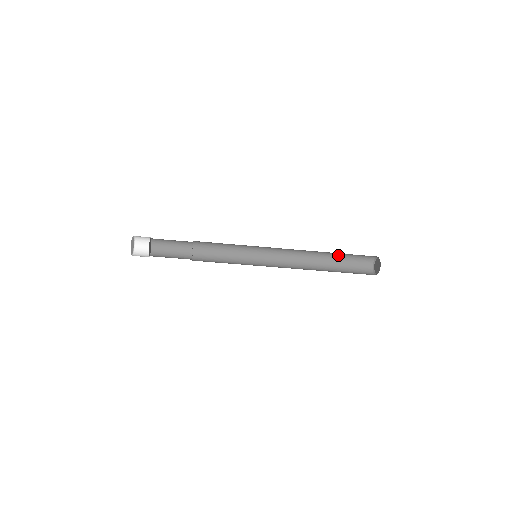
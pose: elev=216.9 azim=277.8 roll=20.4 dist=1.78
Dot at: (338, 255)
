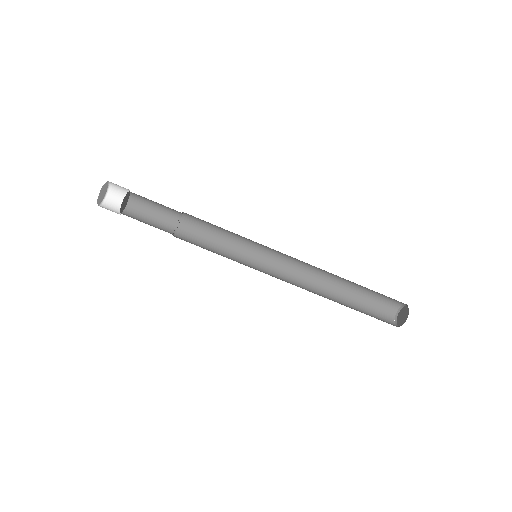
Dot at: (357, 288)
